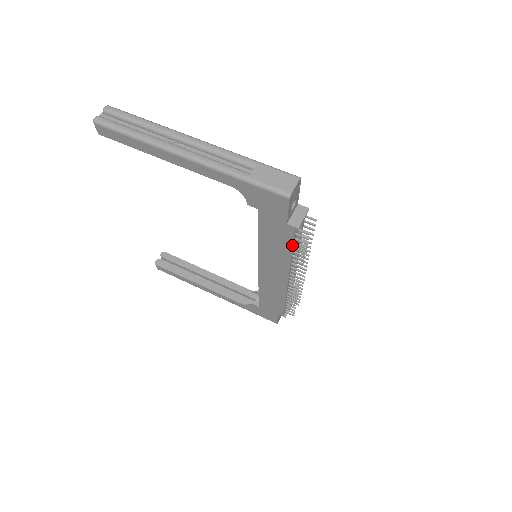
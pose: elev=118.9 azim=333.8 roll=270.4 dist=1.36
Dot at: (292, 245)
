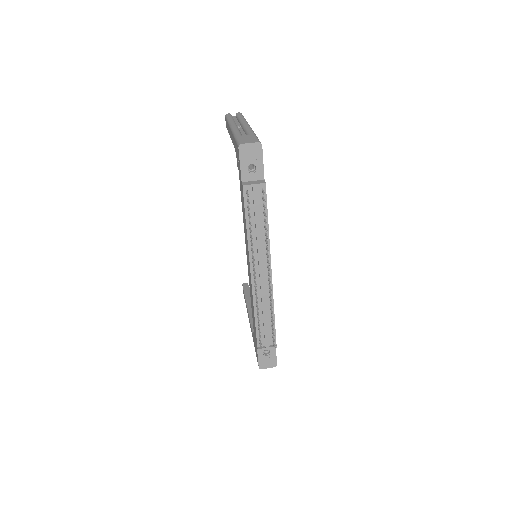
Dot at: (245, 213)
